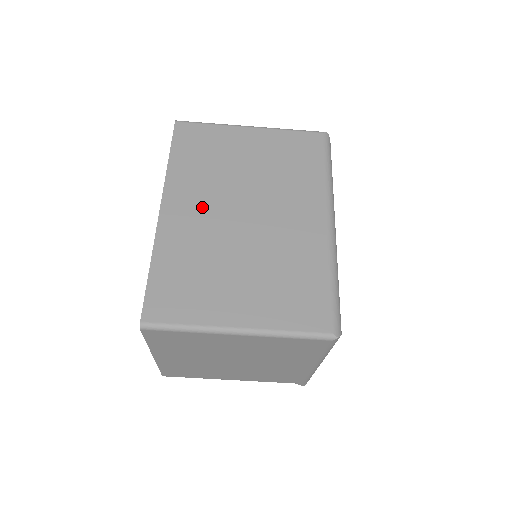
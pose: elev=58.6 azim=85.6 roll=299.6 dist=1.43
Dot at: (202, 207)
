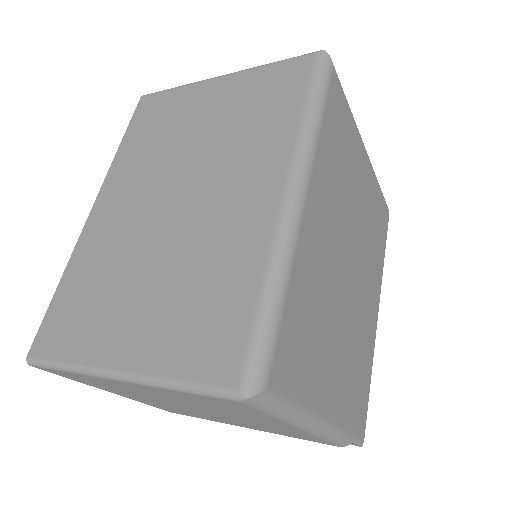
Dot at: (132, 199)
